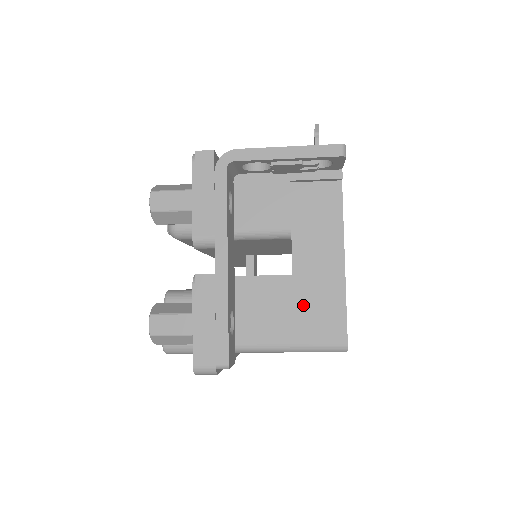
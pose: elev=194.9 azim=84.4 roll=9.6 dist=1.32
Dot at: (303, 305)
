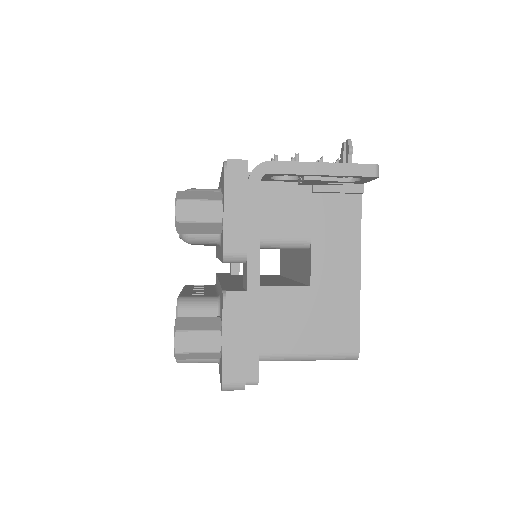
Dot at: (320, 316)
